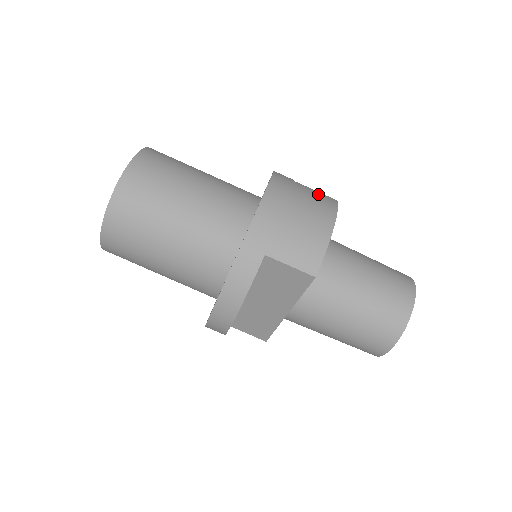
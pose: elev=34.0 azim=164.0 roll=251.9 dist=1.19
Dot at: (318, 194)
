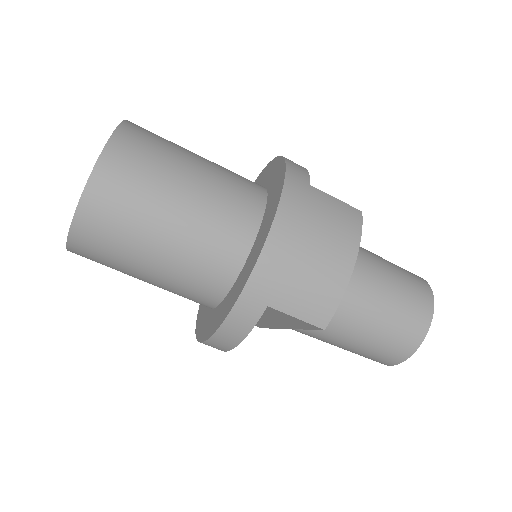
Dot at: (339, 209)
